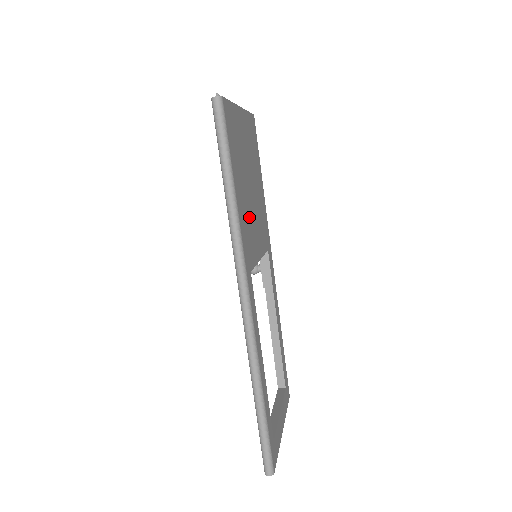
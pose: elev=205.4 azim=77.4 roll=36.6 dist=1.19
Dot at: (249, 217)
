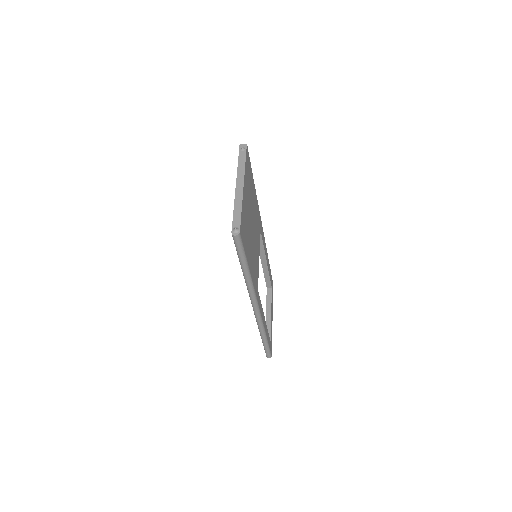
Dot at: (254, 255)
